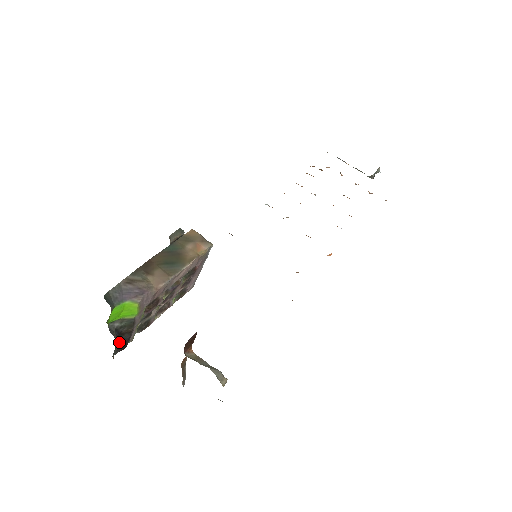
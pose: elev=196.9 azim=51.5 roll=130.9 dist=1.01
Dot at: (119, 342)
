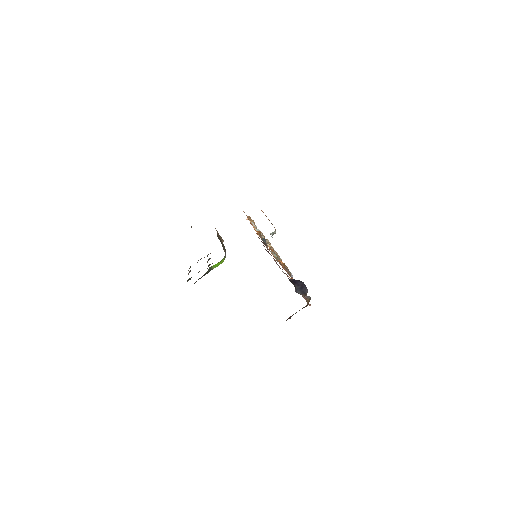
Dot at: occluded
